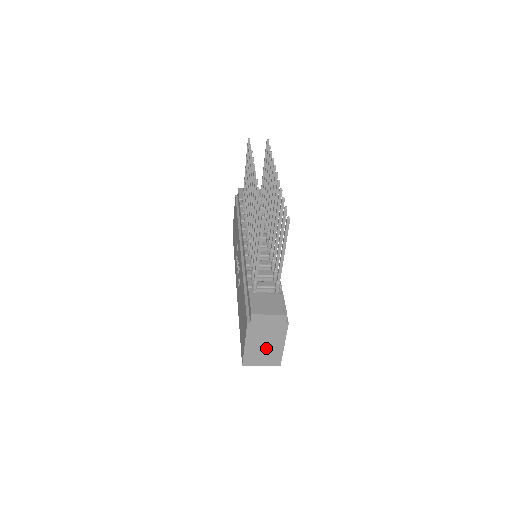
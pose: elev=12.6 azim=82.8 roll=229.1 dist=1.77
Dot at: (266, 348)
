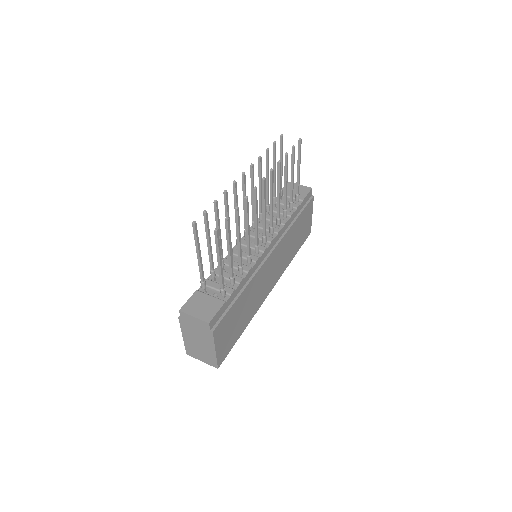
Dot at: (201, 347)
